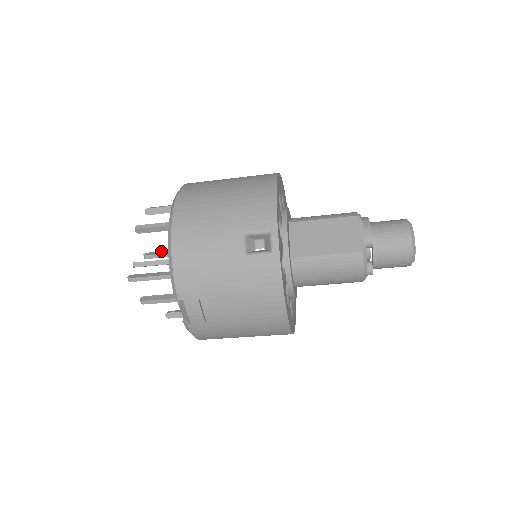
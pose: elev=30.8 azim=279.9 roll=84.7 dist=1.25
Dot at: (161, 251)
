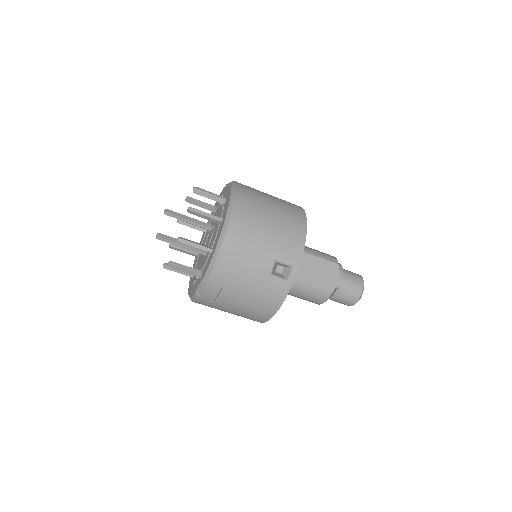
Dot at: occluded
